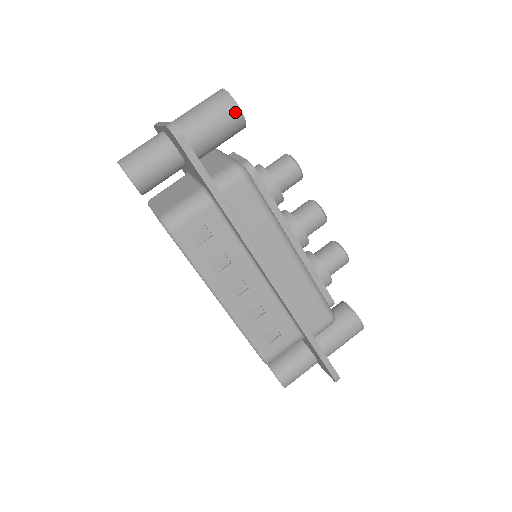
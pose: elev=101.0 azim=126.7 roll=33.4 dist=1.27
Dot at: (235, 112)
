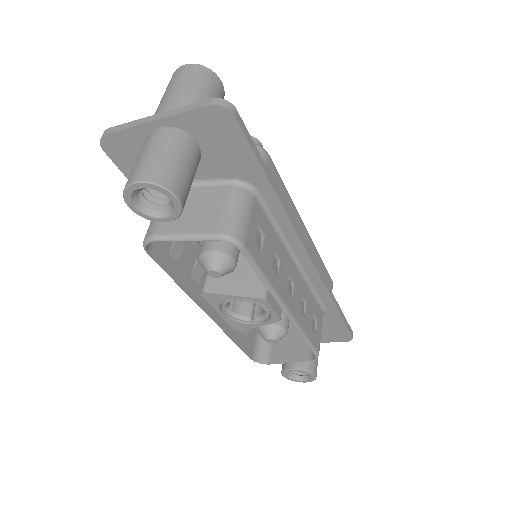
Dot at: (220, 87)
